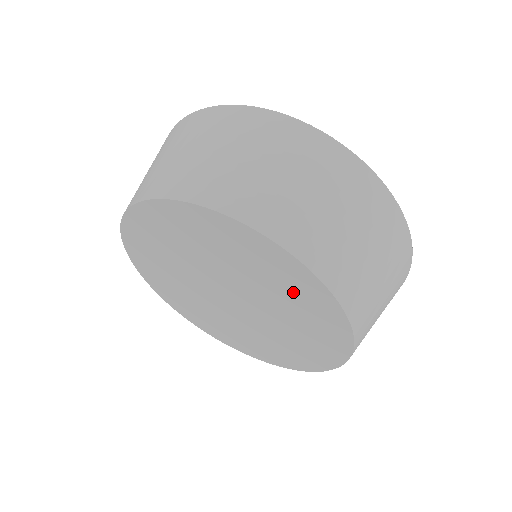
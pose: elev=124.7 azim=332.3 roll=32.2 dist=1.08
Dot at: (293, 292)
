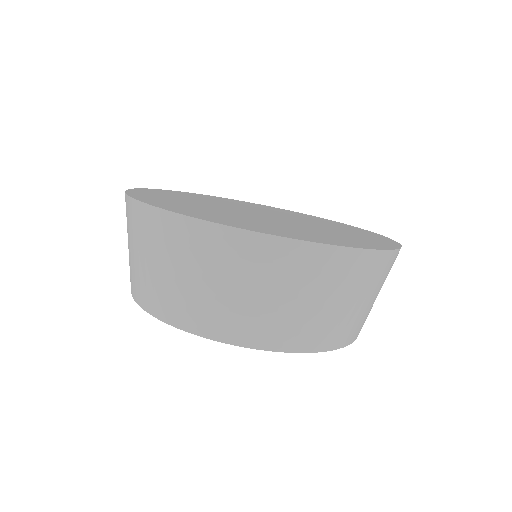
Dot at: occluded
